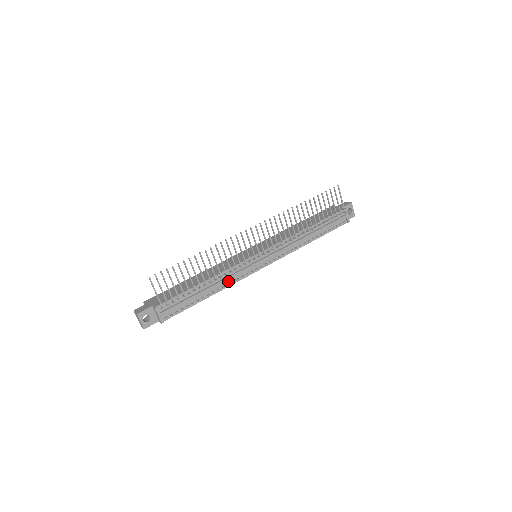
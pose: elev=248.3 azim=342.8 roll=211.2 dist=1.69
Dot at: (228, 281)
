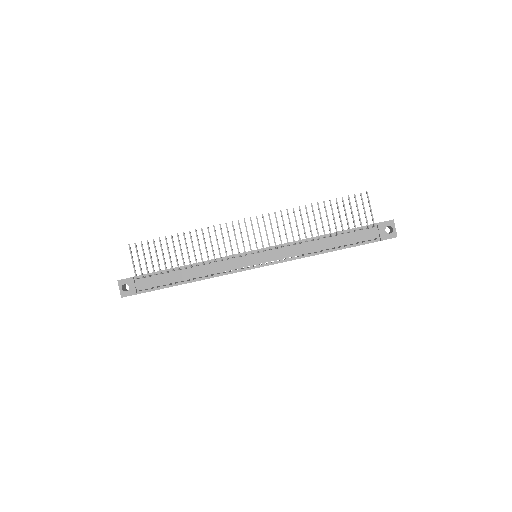
Dot at: (213, 272)
